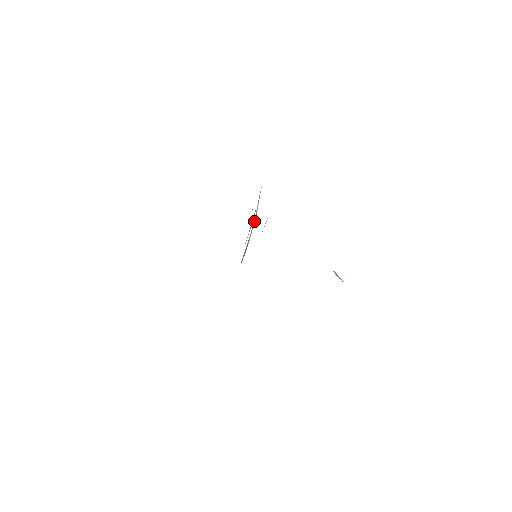
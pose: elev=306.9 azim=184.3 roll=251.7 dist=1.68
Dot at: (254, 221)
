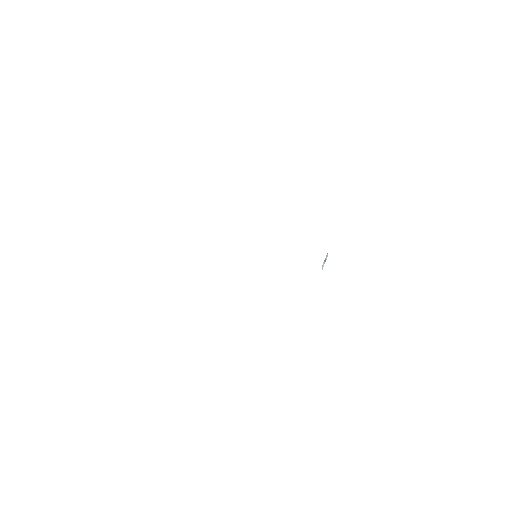
Dot at: occluded
